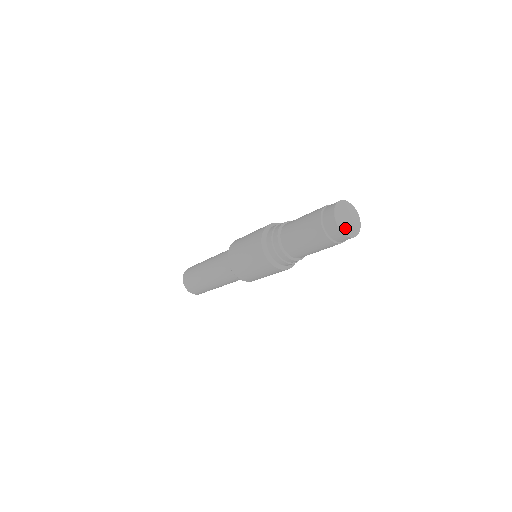
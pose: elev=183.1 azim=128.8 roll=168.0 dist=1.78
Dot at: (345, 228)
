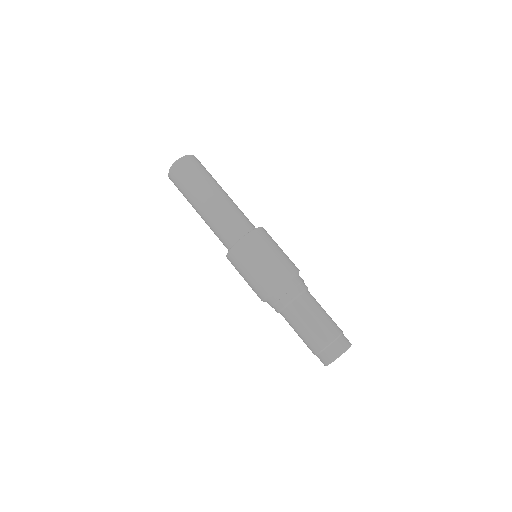
Dot at: occluded
